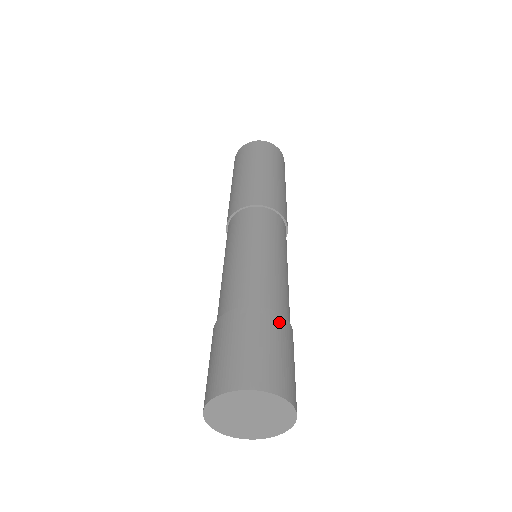
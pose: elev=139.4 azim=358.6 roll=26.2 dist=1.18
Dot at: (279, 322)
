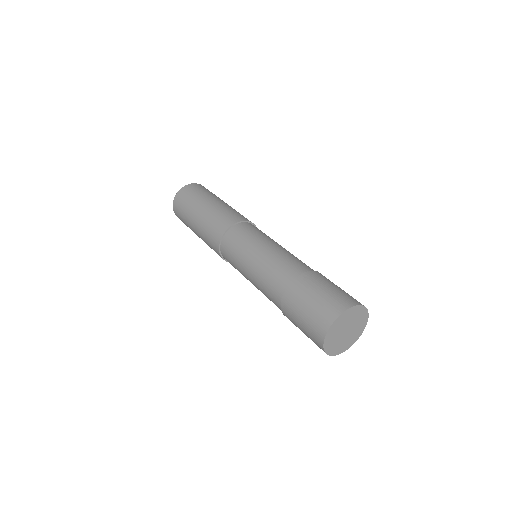
Dot at: (324, 276)
